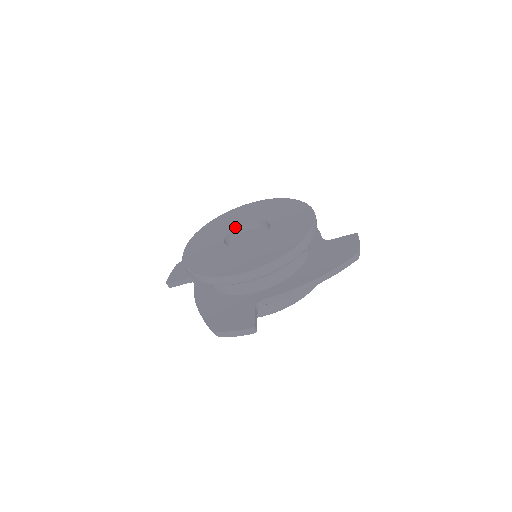
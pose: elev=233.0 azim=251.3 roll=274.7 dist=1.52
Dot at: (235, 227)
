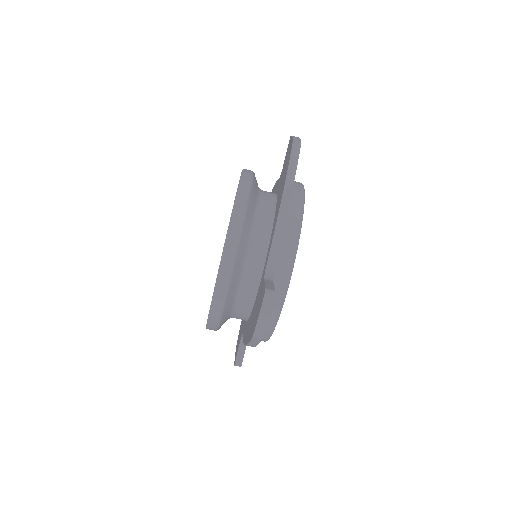
Dot at: occluded
